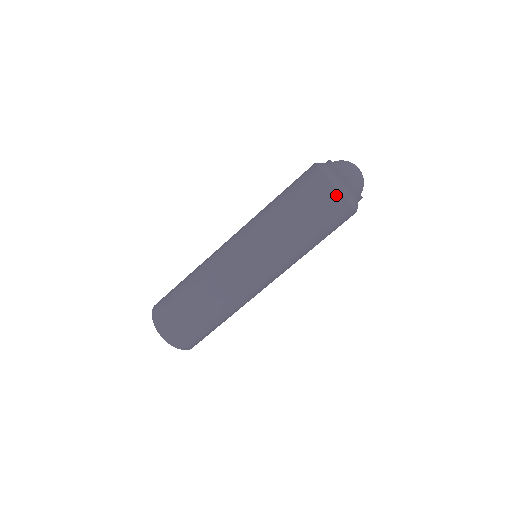
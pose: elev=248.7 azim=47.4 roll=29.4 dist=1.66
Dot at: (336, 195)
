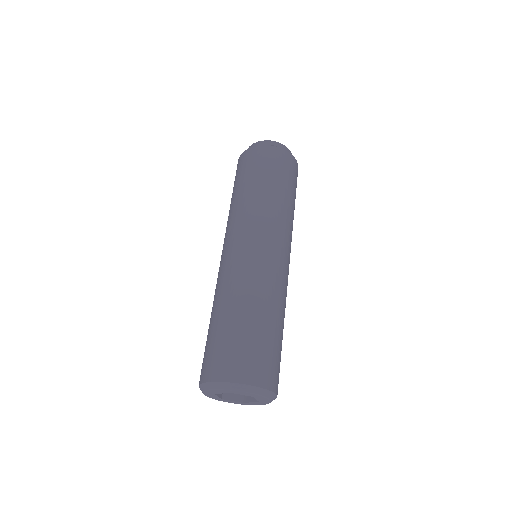
Dot at: (289, 156)
